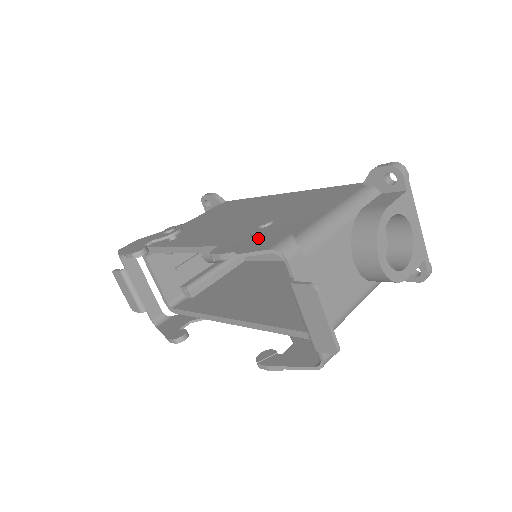
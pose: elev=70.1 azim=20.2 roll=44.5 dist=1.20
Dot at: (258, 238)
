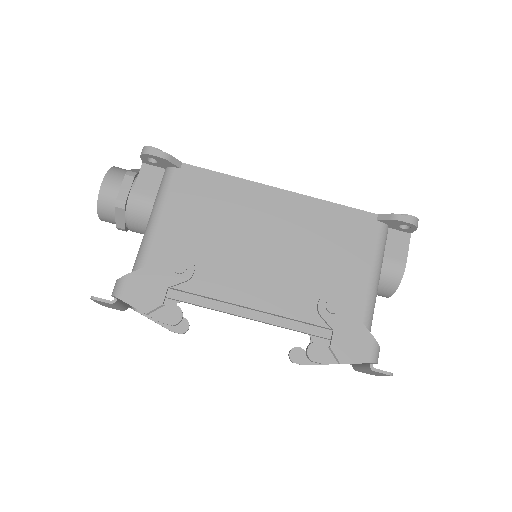
Dot at: (343, 336)
